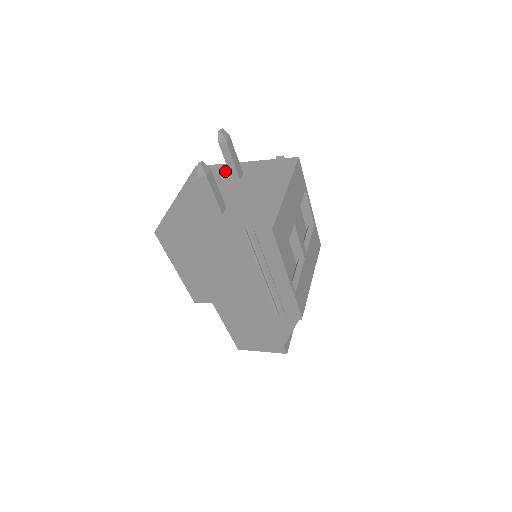
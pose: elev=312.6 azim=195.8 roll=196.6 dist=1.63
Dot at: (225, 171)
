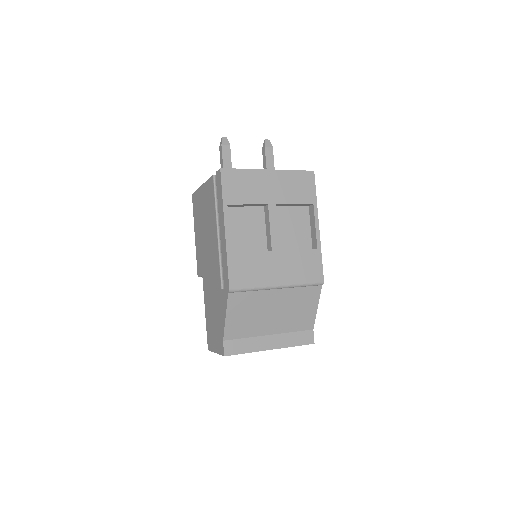
Dot at: occluded
